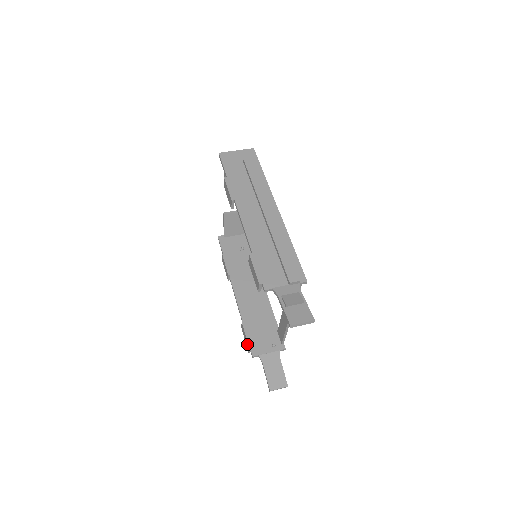
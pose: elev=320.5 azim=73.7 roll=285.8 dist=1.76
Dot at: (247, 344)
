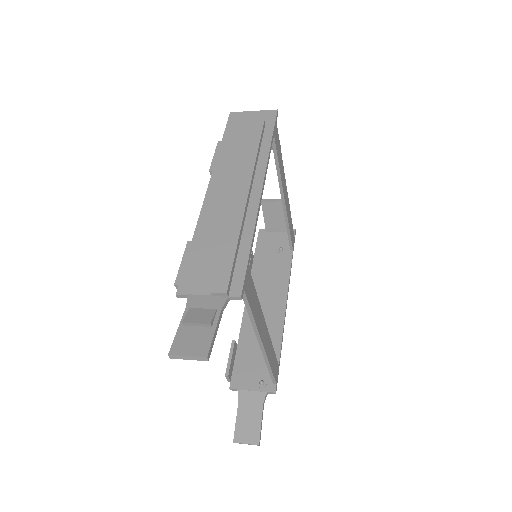
Dot at: (227, 370)
